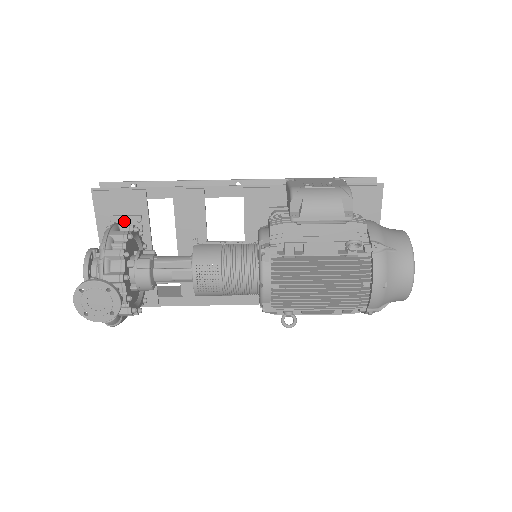
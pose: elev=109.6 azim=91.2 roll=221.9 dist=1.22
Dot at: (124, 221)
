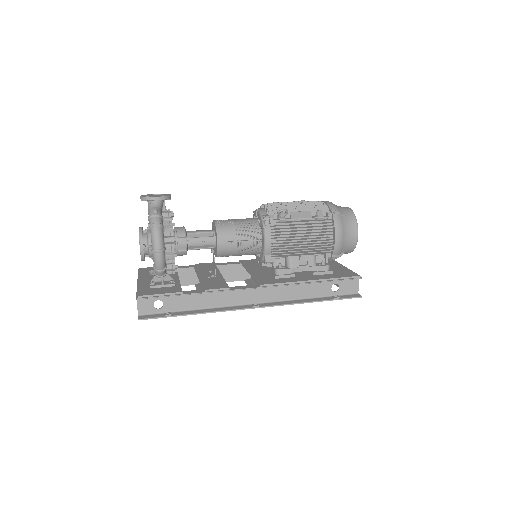
Dot at: occluded
